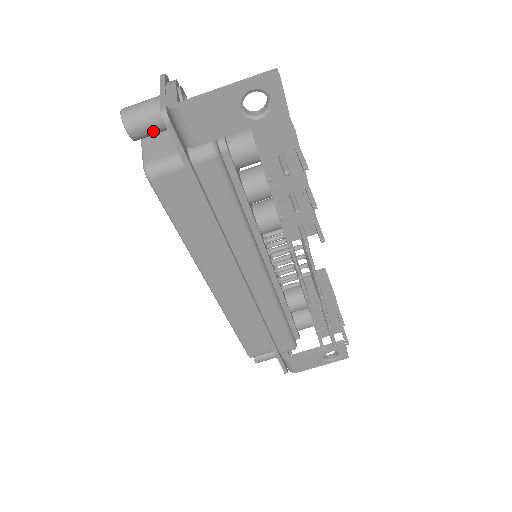
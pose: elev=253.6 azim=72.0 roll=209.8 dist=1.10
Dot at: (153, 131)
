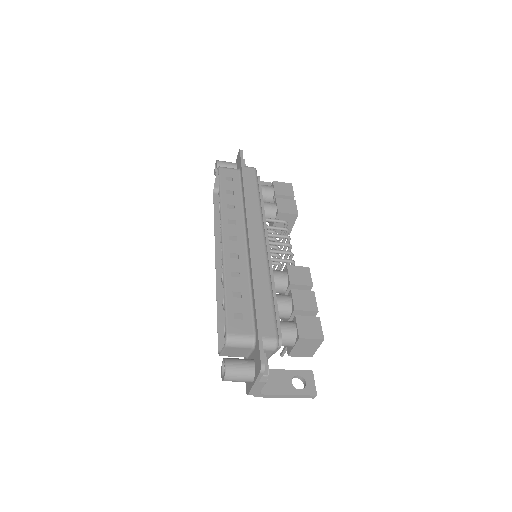
Dot at: occluded
